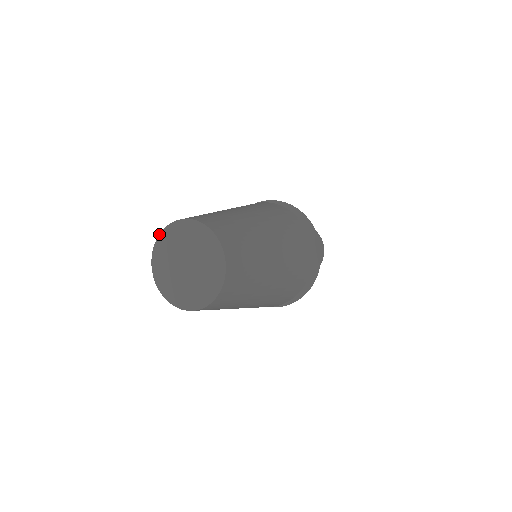
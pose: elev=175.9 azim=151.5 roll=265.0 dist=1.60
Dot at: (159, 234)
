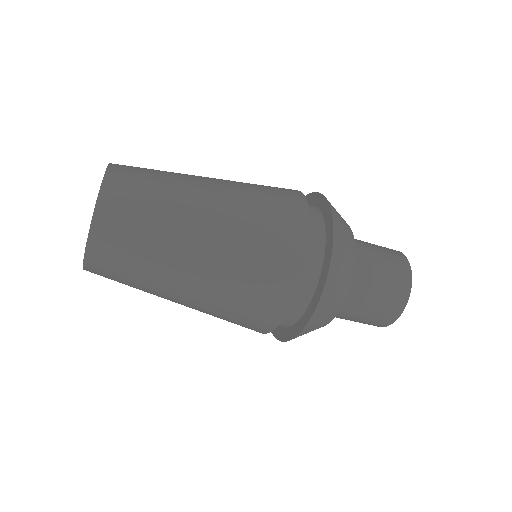
Dot at: occluded
